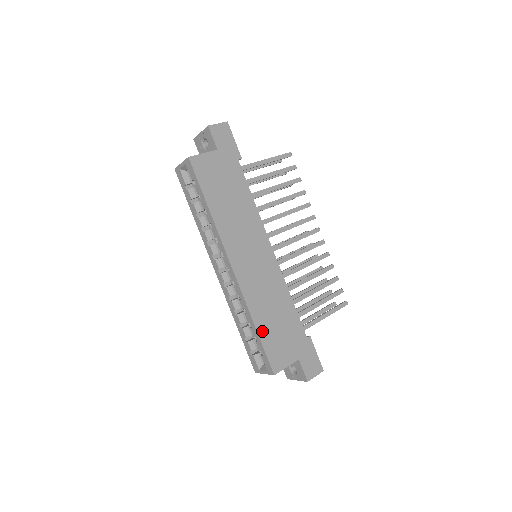
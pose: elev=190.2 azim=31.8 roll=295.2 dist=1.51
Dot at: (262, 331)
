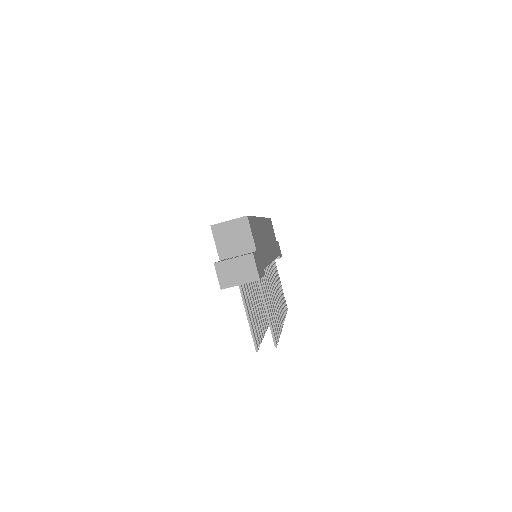
Dot at: (255, 222)
